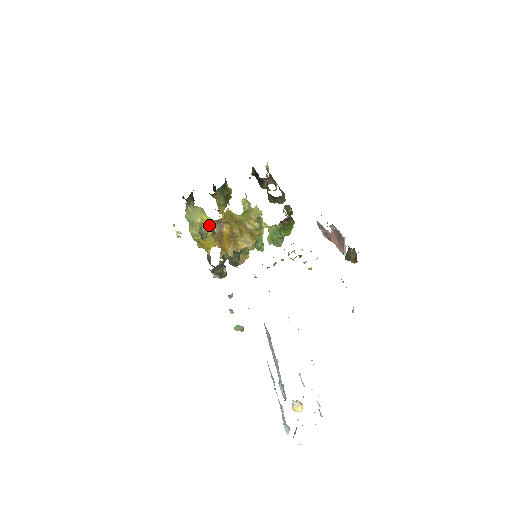
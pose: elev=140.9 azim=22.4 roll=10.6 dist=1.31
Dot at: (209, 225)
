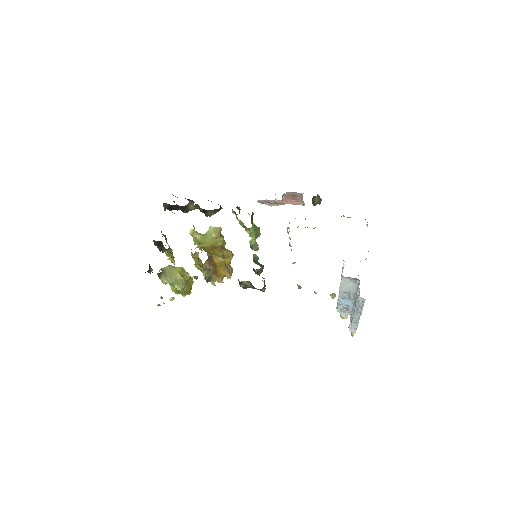
Dot at: (184, 272)
